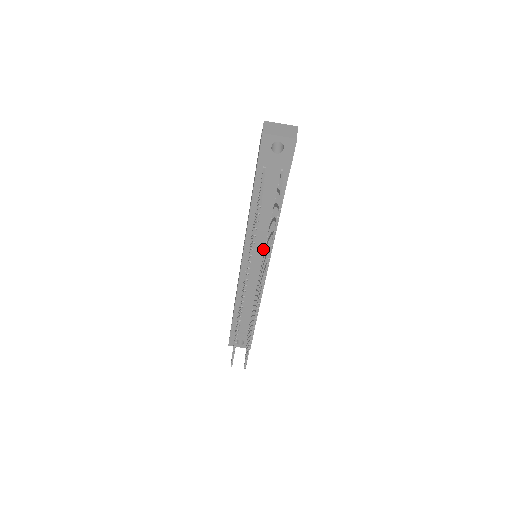
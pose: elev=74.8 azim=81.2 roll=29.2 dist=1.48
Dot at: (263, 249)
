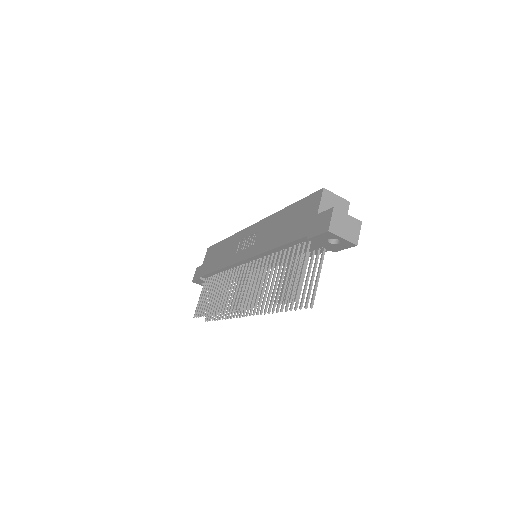
Dot at: occluded
